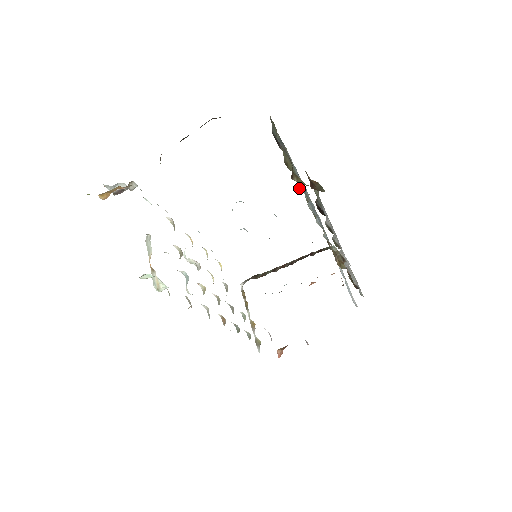
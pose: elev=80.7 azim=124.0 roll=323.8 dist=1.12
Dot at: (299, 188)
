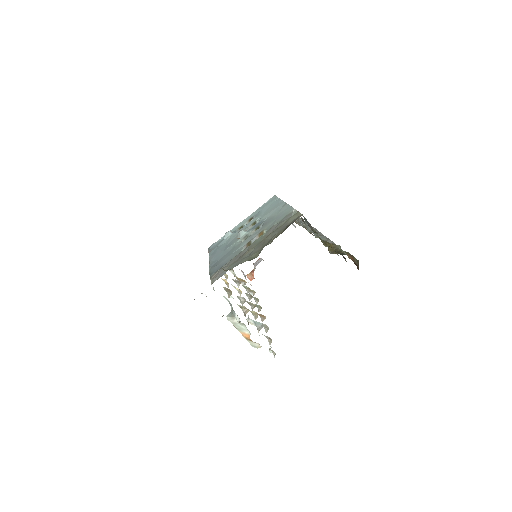
Dot at: occluded
